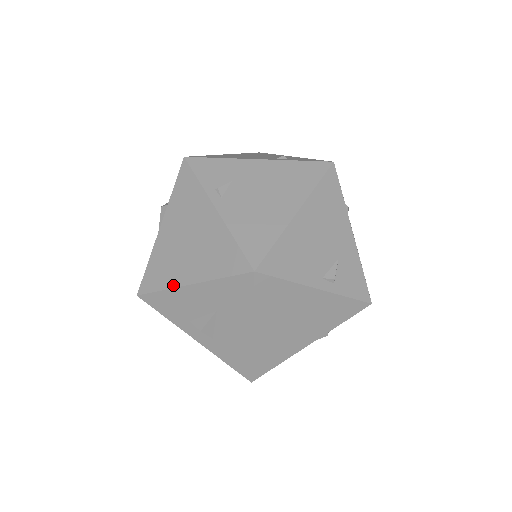
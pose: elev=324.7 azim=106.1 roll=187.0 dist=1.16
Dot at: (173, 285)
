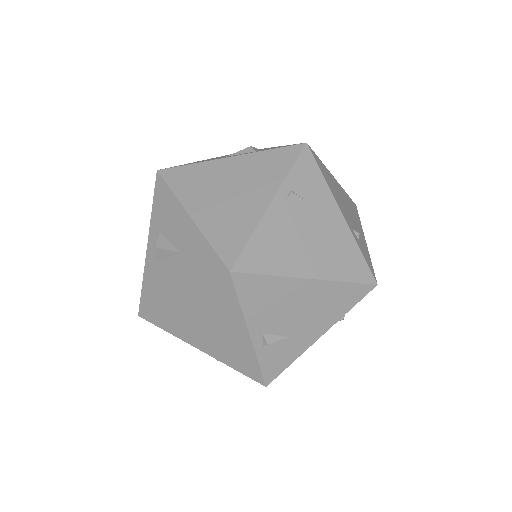
Dot at: (182, 200)
